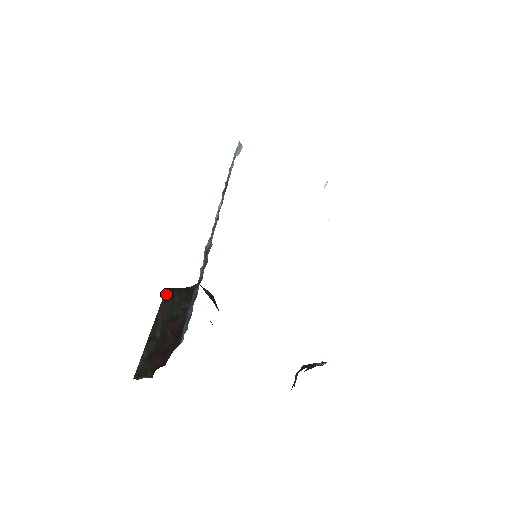
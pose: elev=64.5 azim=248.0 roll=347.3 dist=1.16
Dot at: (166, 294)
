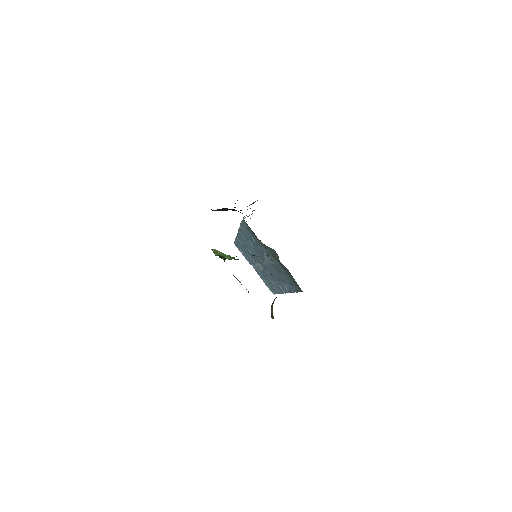
Dot at: occluded
